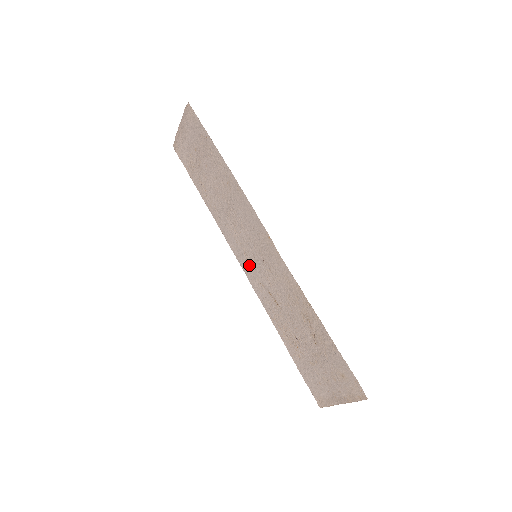
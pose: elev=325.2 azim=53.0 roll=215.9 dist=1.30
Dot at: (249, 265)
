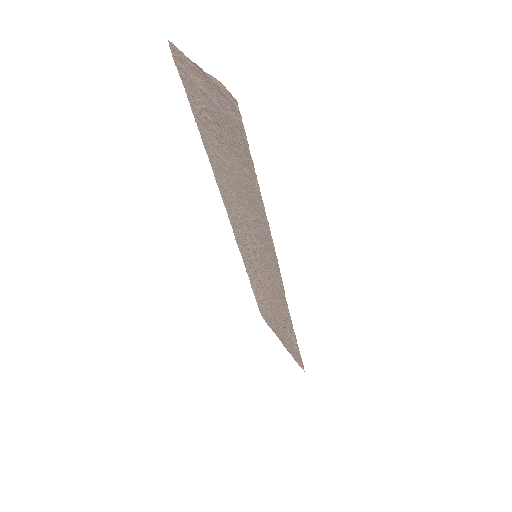
Dot at: (242, 242)
